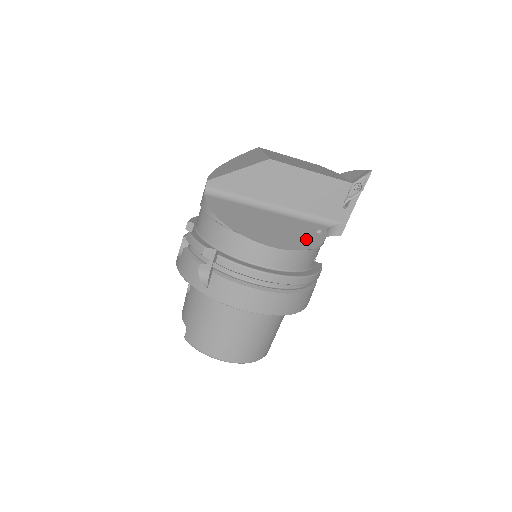
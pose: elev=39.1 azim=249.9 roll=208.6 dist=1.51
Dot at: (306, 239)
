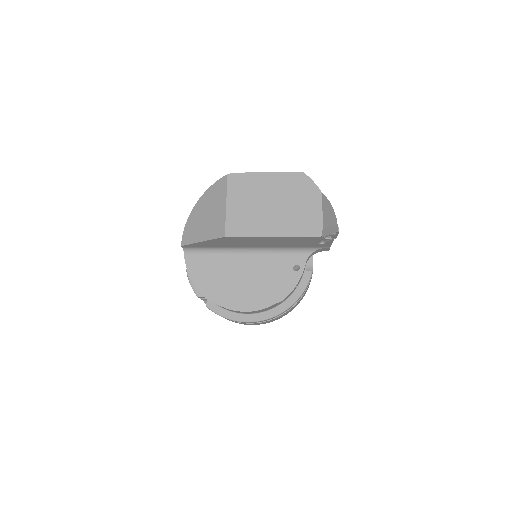
Dot at: (279, 287)
